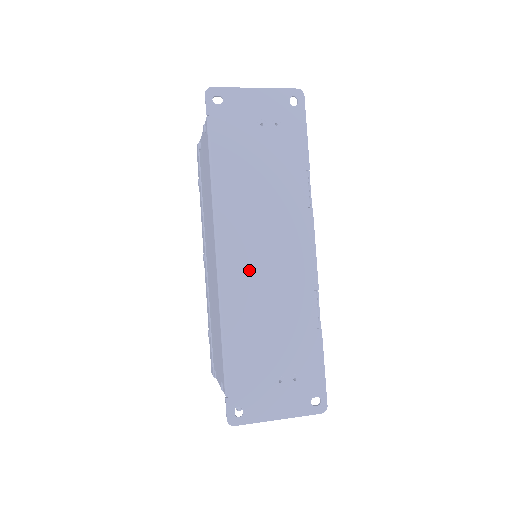
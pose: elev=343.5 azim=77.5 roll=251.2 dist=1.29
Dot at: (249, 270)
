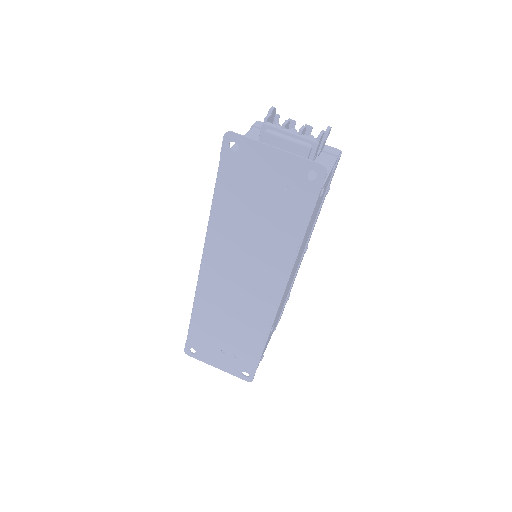
Dot at: (223, 285)
